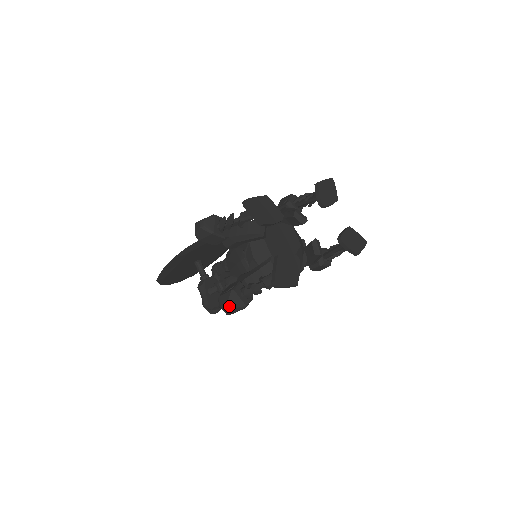
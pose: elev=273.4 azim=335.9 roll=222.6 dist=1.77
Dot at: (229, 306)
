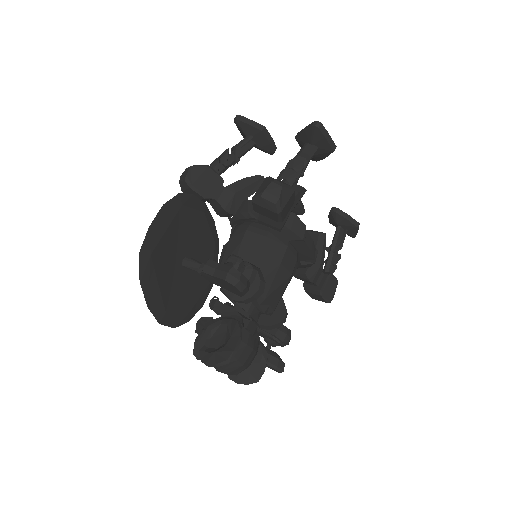
Dot at: (275, 182)
